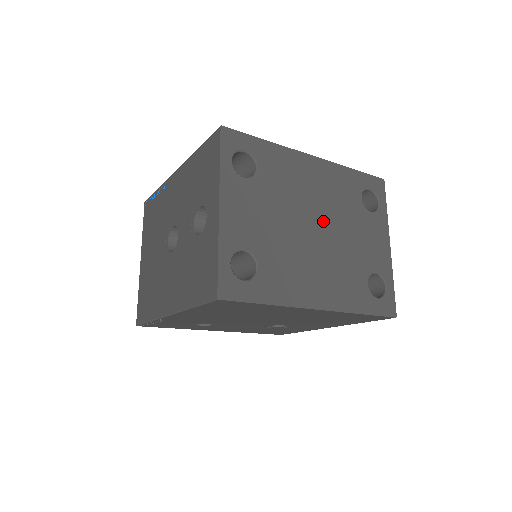
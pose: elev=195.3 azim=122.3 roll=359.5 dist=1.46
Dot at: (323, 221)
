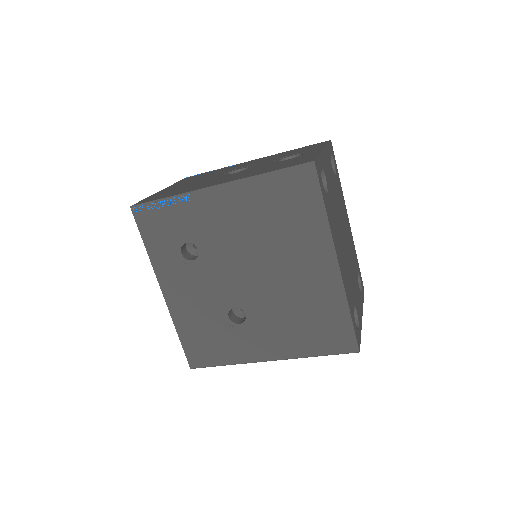
Dot at: (347, 243)
